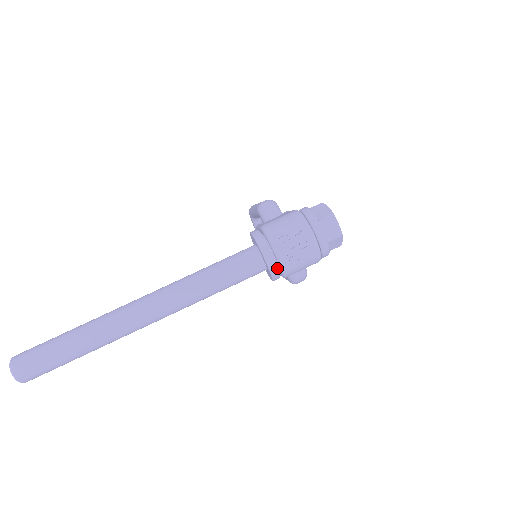
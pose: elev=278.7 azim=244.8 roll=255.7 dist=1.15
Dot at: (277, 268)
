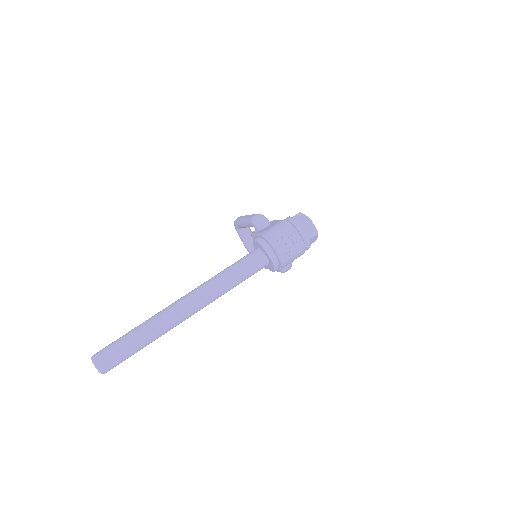
Dot at: (278, 262)
